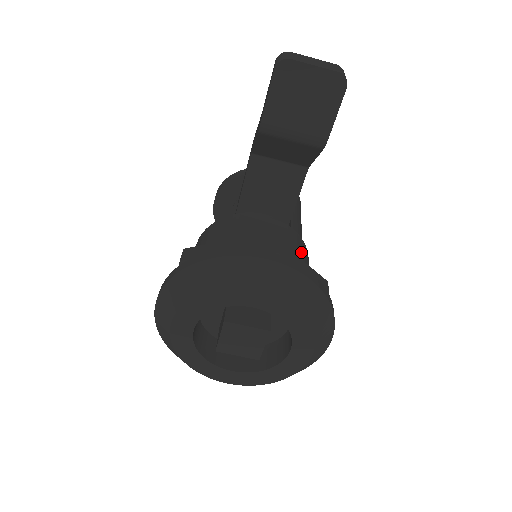
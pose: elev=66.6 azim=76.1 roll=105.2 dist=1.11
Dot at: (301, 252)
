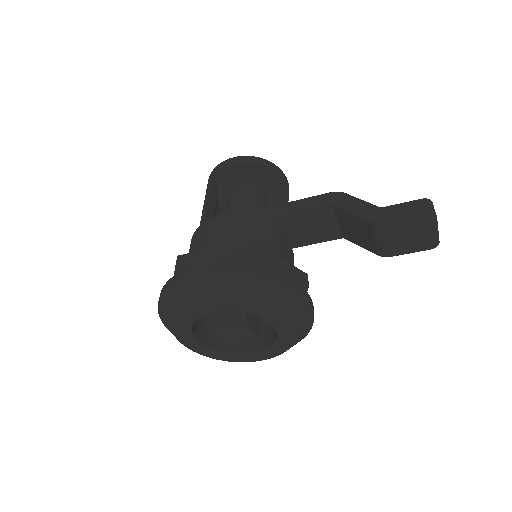
Dot at: occluded
